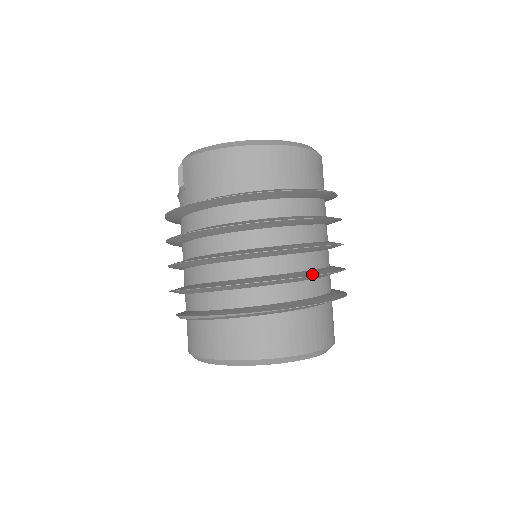
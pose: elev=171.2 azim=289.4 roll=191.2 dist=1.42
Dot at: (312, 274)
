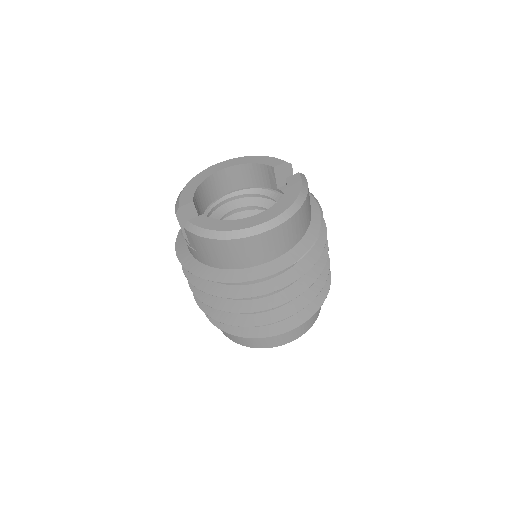
Dot at: (307, 302)
